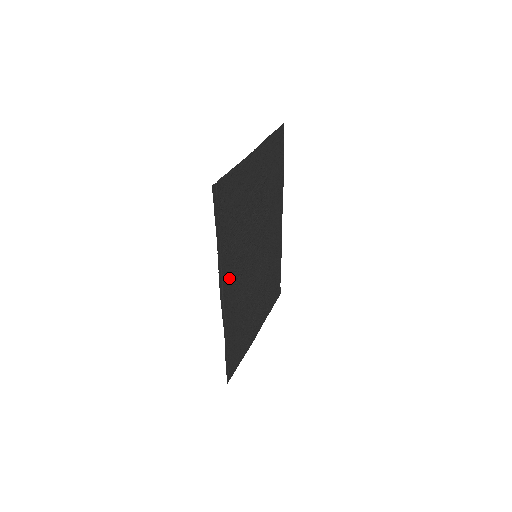
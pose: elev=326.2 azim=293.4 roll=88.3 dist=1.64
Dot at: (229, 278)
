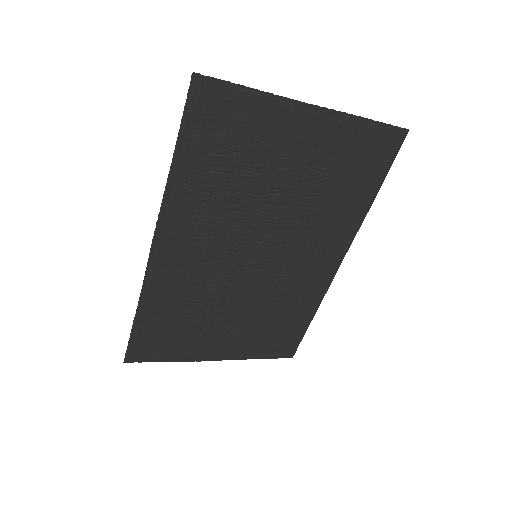
Dot at: (182, 231)
